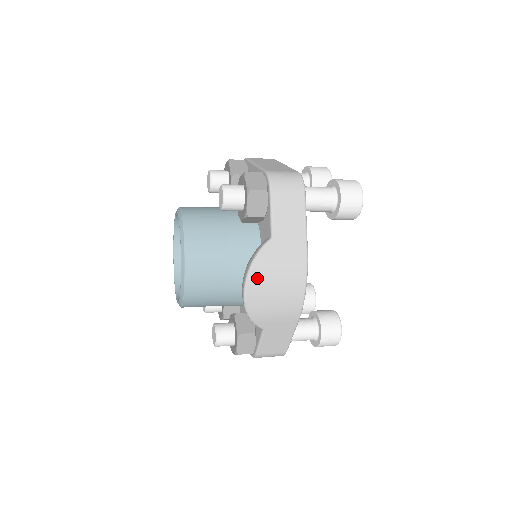
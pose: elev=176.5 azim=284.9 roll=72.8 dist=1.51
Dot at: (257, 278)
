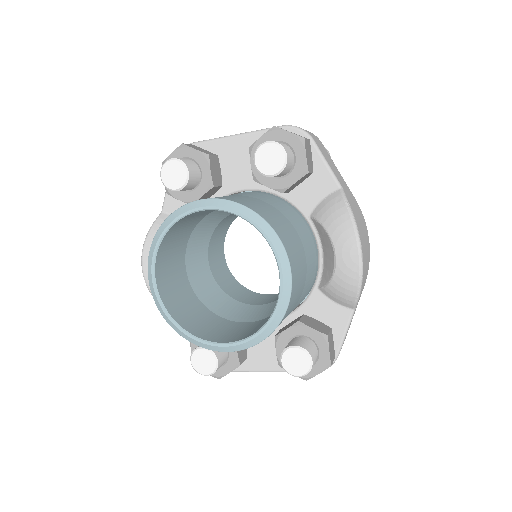
Dot at: (360, 233)
